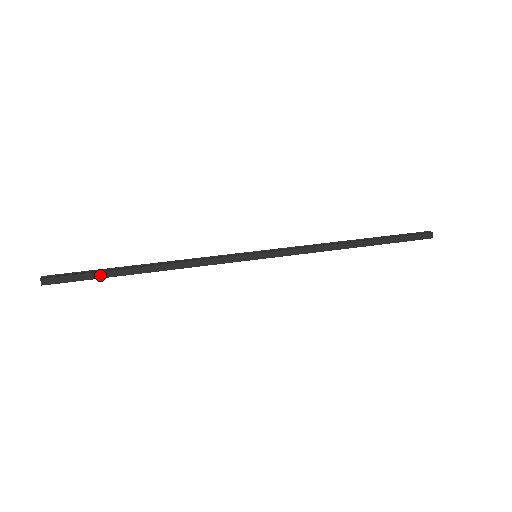
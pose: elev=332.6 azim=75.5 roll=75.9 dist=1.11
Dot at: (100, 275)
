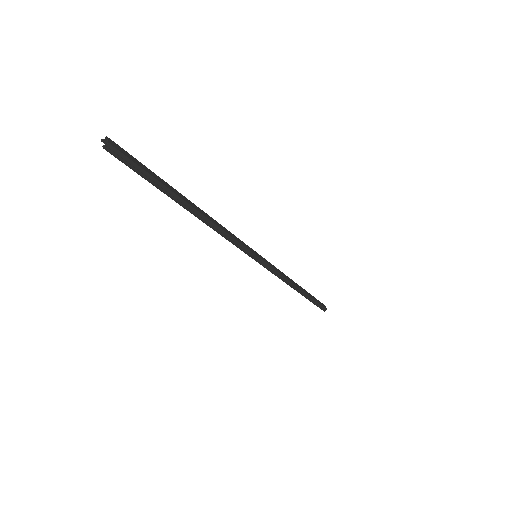
Dot at: (160, 180)
